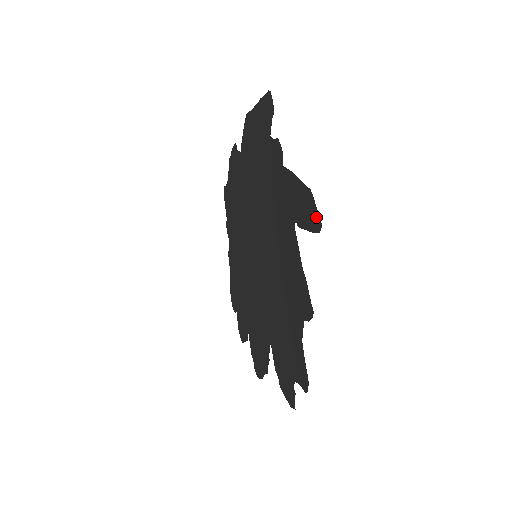
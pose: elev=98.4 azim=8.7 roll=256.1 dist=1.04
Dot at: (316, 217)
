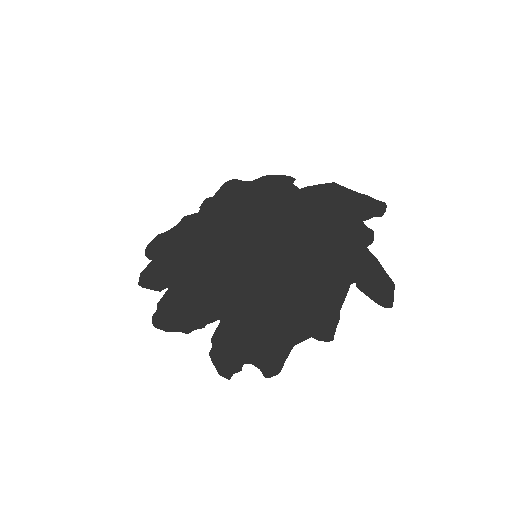
Dot at: (389, 299)
